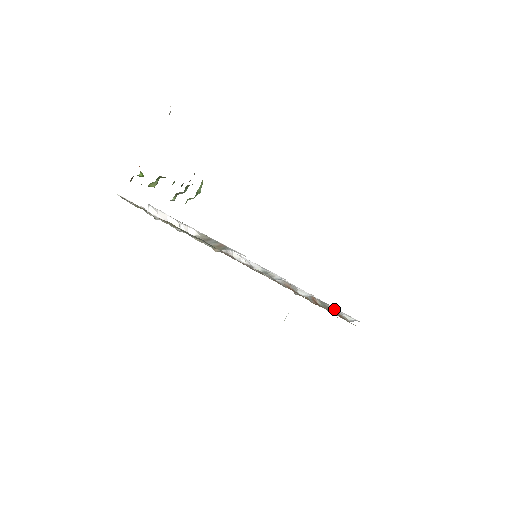
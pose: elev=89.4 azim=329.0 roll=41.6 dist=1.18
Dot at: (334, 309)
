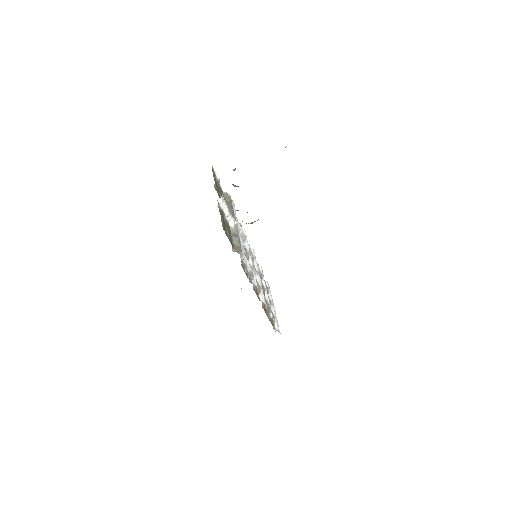
Dot at: (271, 318)
